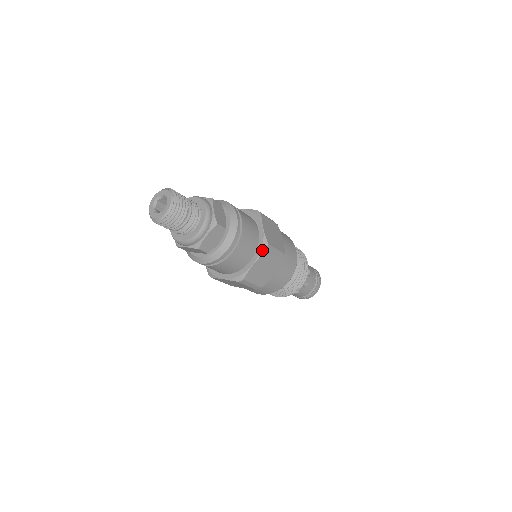
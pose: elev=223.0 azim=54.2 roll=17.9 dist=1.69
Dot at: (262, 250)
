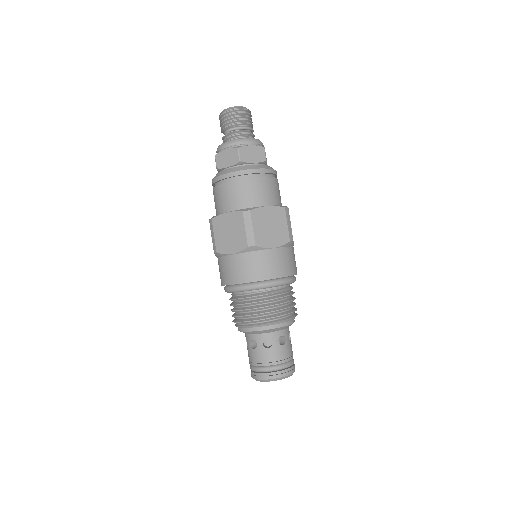
Dot at: (281, 206)
